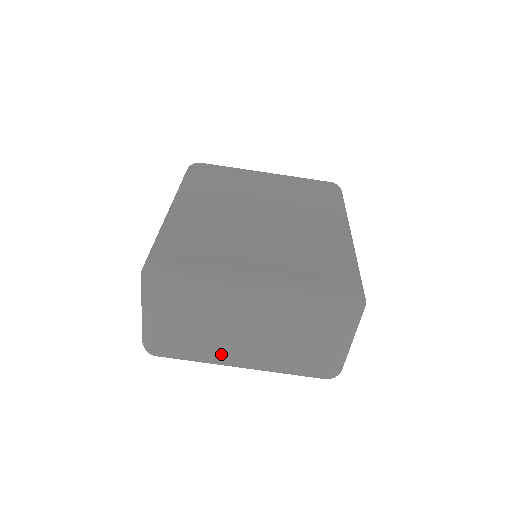
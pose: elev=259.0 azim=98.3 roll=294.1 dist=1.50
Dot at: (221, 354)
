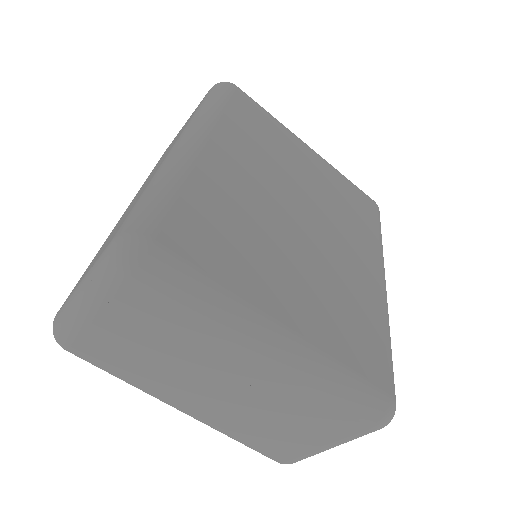
Dot at: (165, 390)
